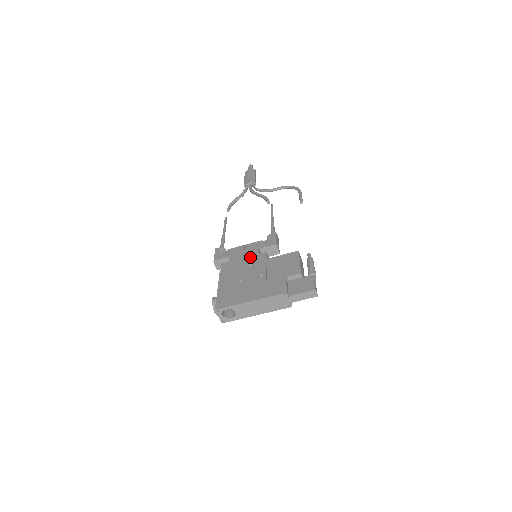
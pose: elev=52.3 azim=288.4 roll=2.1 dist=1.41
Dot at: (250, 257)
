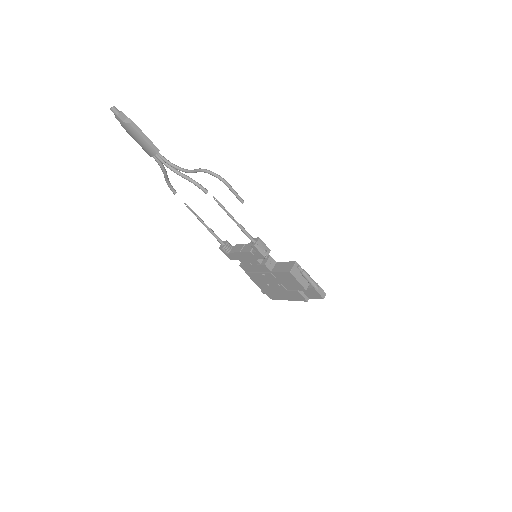
Dot at: (256, 266)
